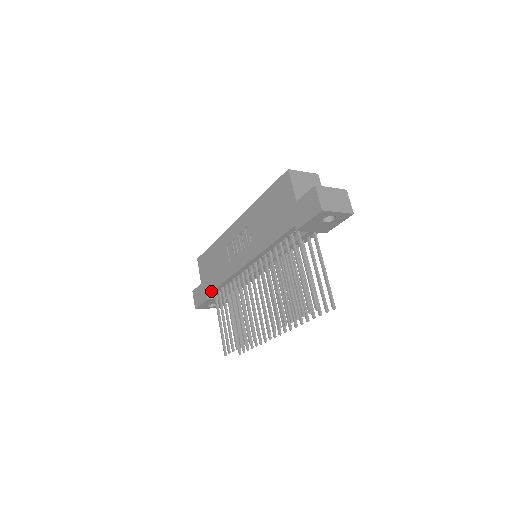
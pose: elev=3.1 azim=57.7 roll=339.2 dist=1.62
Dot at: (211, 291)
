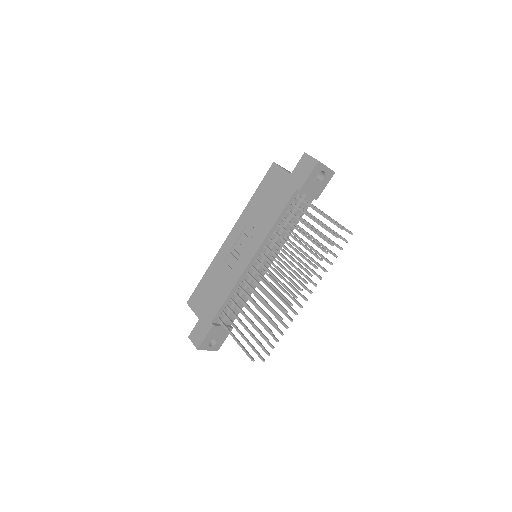
Dot at: (216, 313)
